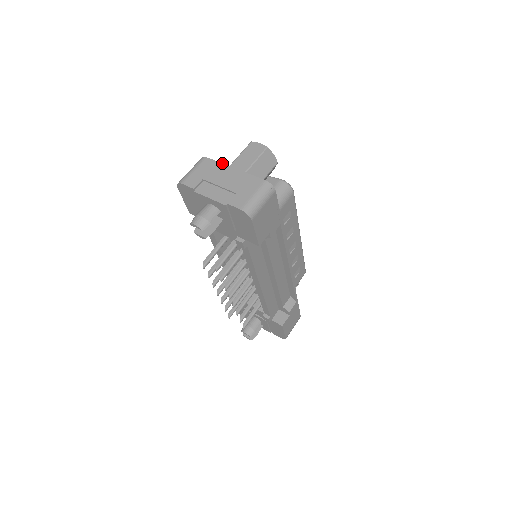
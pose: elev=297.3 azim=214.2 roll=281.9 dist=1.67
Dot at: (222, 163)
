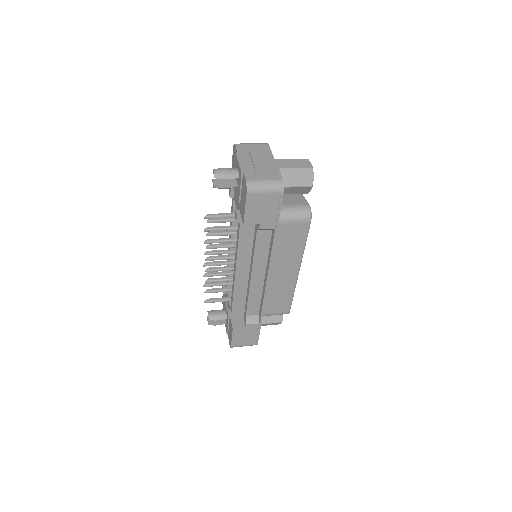
Dot at: occluded
